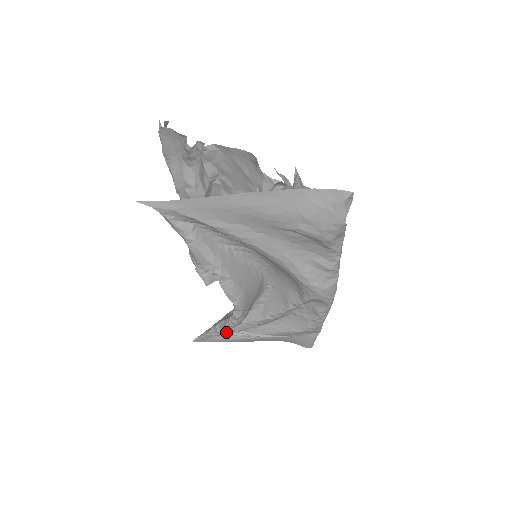
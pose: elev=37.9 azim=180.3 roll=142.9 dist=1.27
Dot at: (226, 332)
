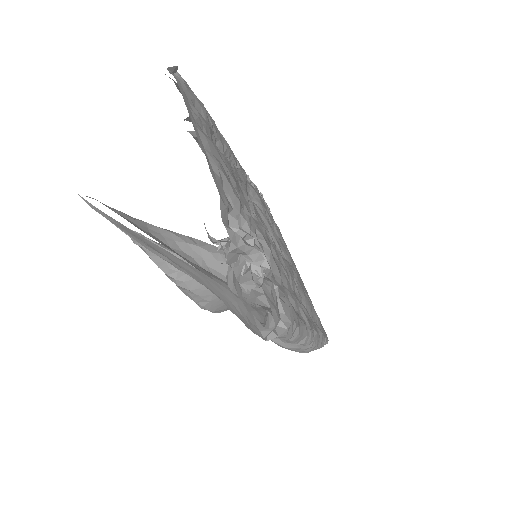
Dot at: occluded
